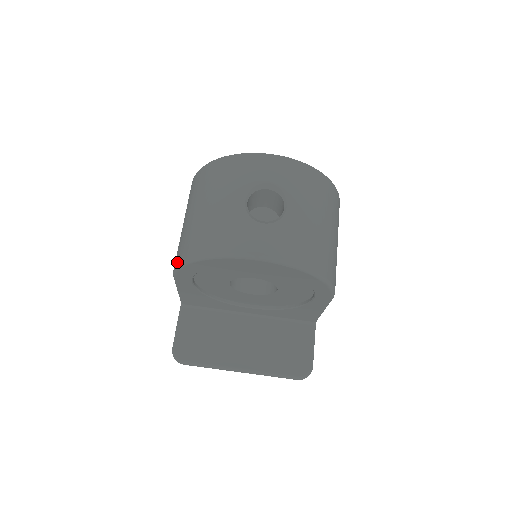
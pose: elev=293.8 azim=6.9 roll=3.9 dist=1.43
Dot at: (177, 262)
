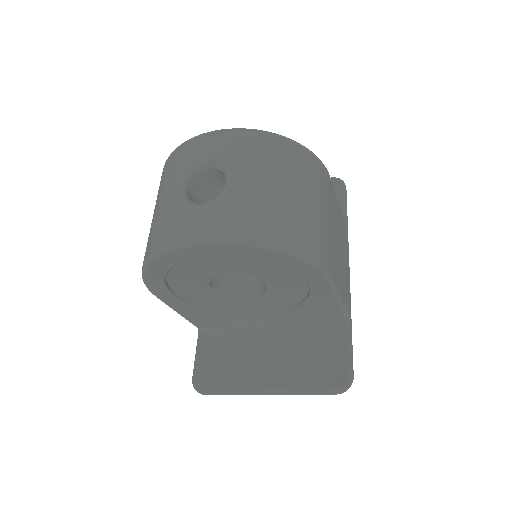
Dot at: occluded
